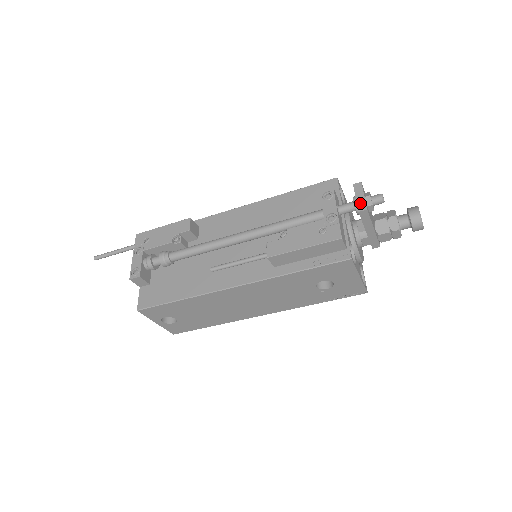
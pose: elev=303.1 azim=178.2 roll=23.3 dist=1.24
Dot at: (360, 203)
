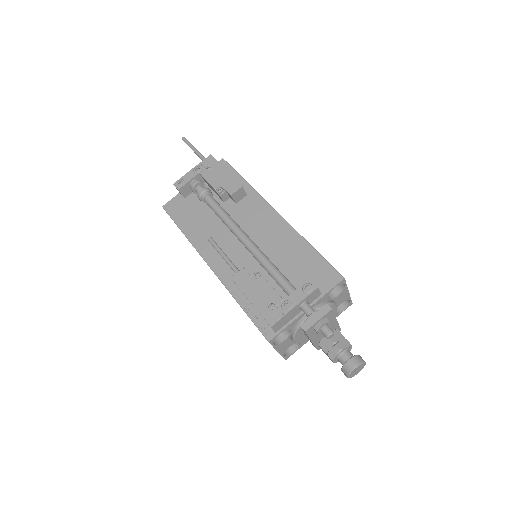
Dot at: (309, 322)
